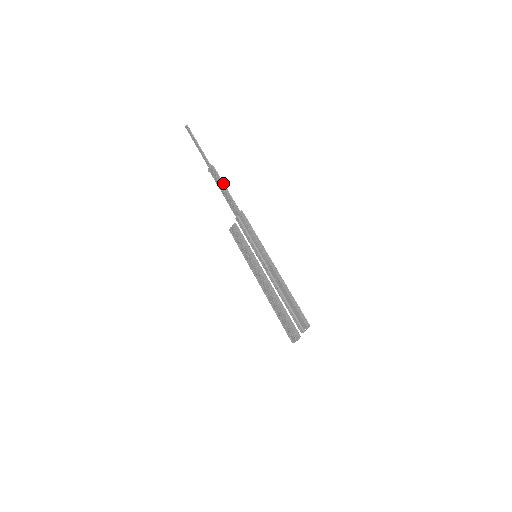
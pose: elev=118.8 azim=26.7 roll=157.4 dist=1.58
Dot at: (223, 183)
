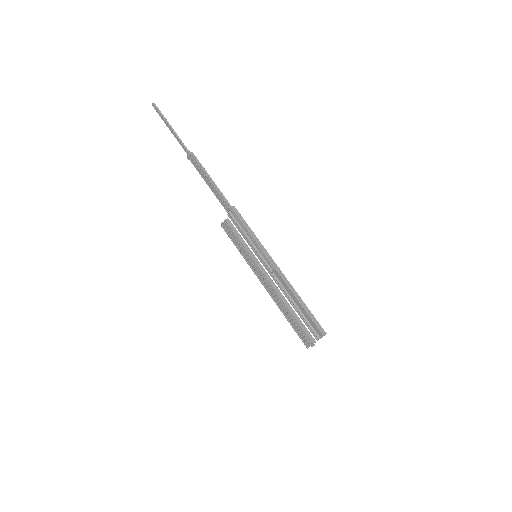
Dot at: (207, 173)
